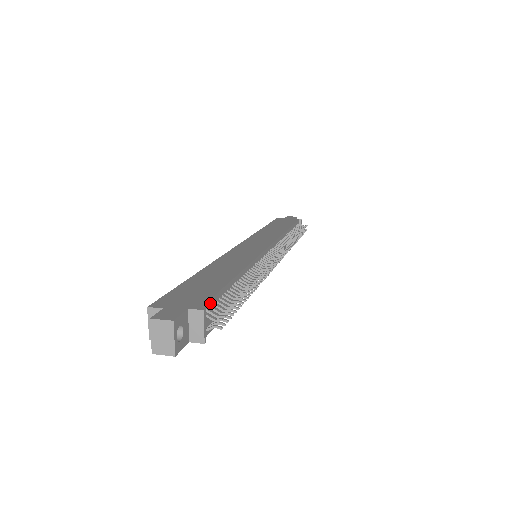
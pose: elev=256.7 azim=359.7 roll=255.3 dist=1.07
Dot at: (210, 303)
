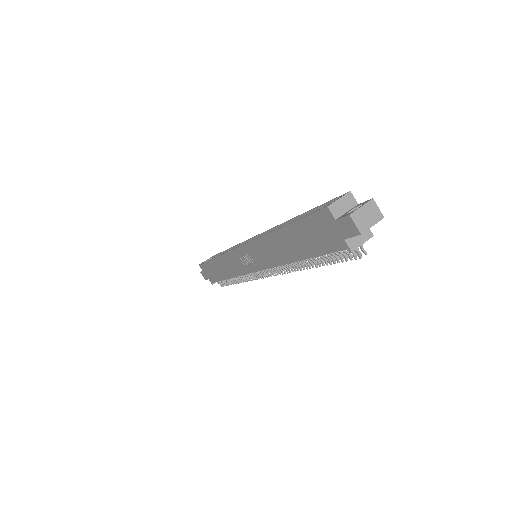
Dot at: occluded
